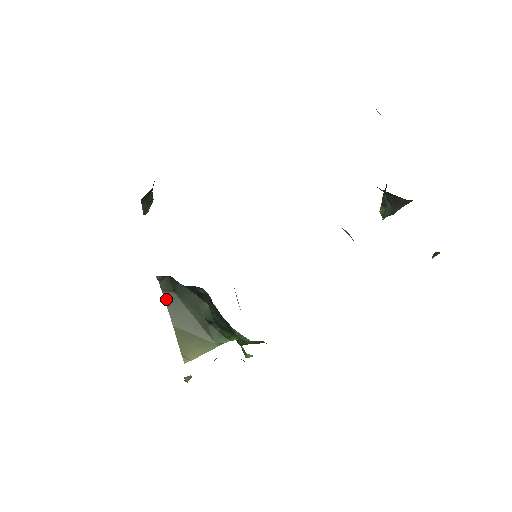
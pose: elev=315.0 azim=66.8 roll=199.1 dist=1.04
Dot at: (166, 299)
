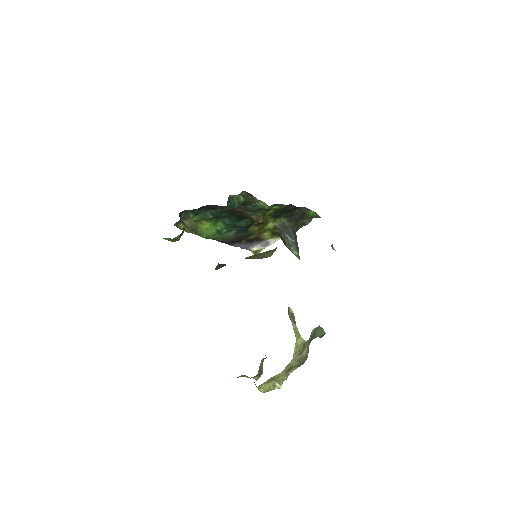
Dot at: occluded
